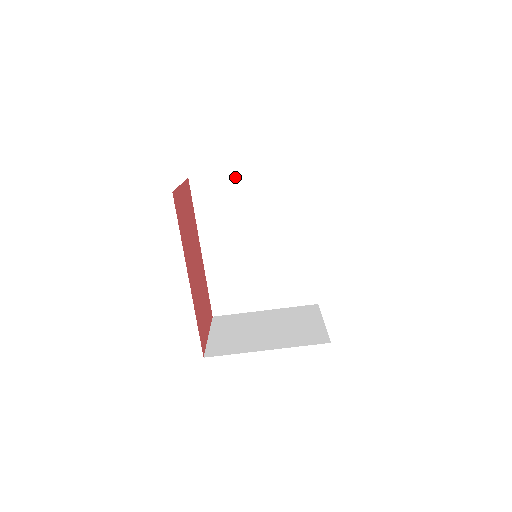
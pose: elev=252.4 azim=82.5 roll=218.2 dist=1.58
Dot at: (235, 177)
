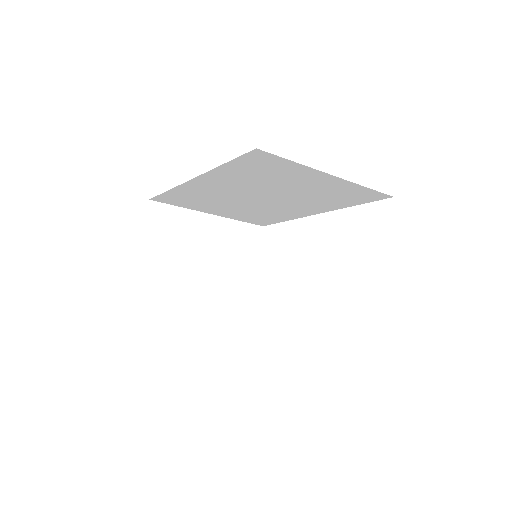
Dot at: (313, 172)
